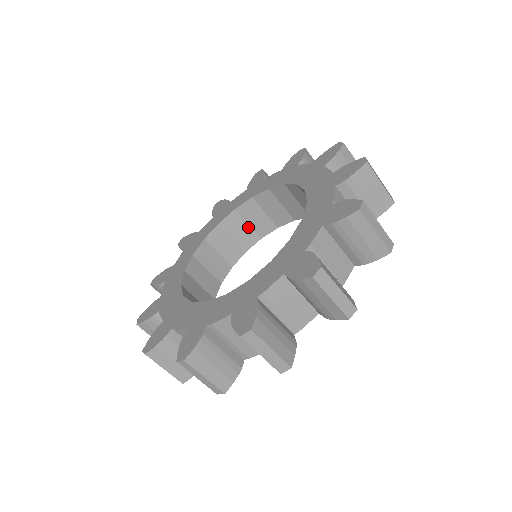
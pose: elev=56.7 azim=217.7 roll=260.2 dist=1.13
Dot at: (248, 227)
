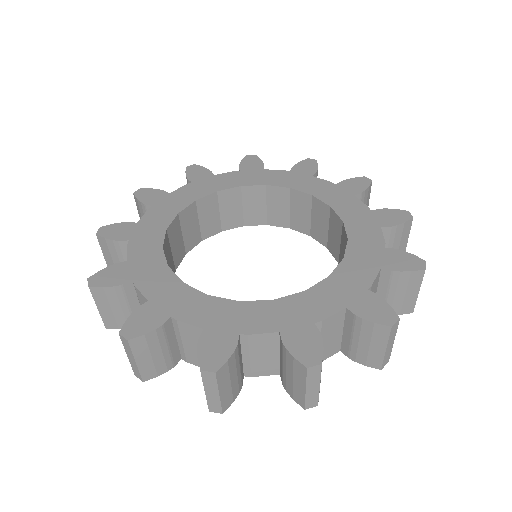
Dot at: (264, 208)
